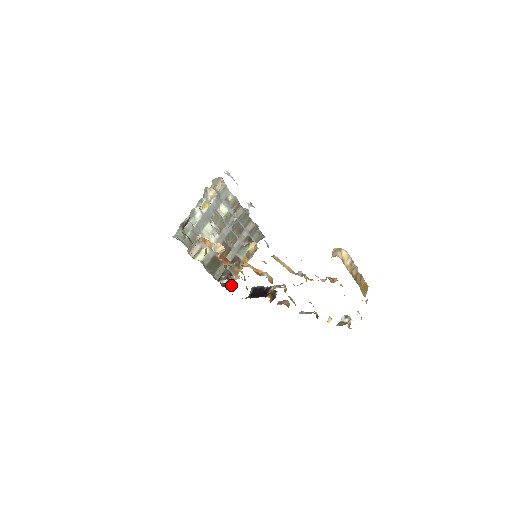
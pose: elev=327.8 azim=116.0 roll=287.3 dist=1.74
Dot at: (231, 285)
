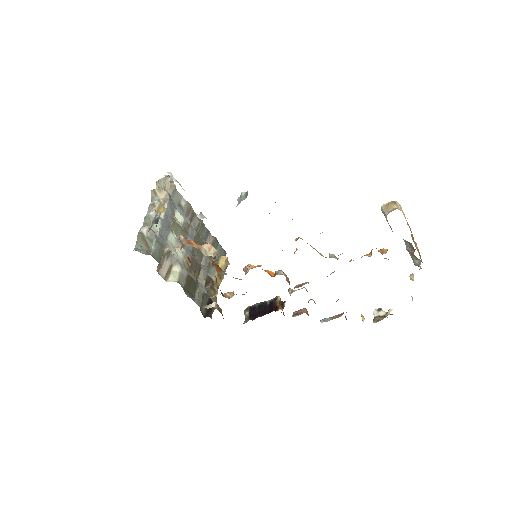
Dot at: (220, 310)
